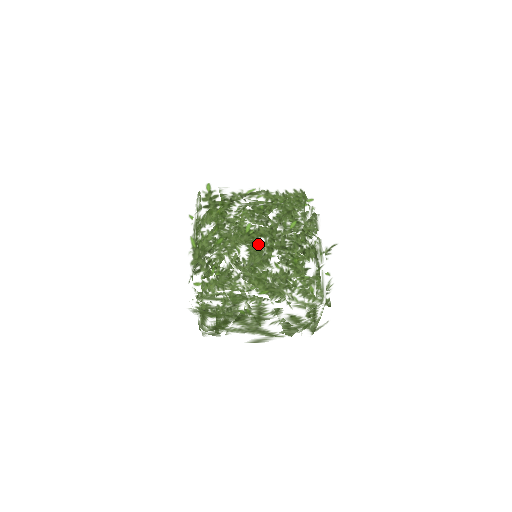
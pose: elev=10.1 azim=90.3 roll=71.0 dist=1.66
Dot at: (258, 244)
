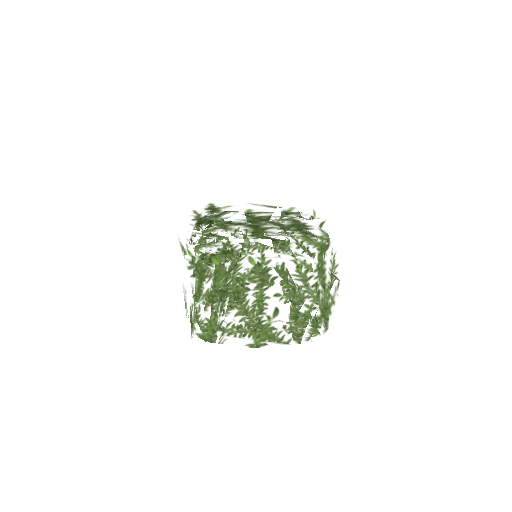
Dot at: (259, 217)
